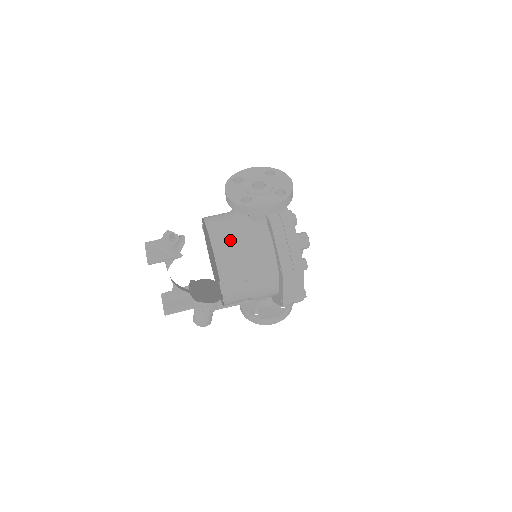
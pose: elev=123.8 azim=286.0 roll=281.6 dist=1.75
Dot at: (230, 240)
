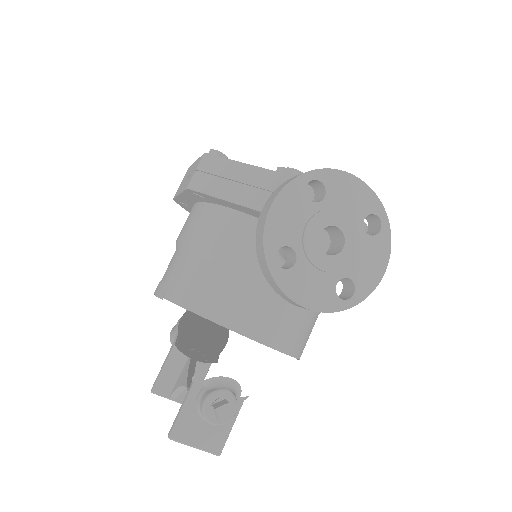
Dot at: (296, 321)
